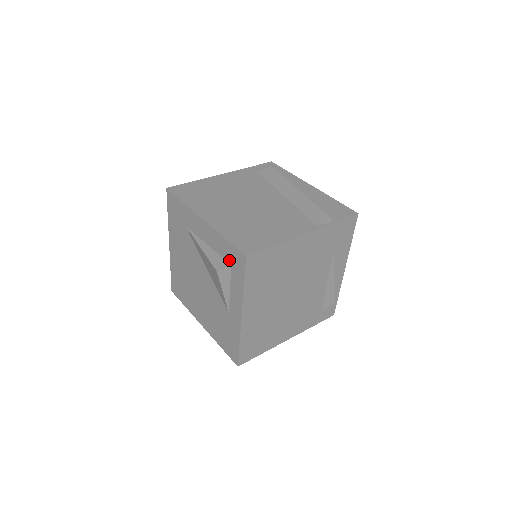
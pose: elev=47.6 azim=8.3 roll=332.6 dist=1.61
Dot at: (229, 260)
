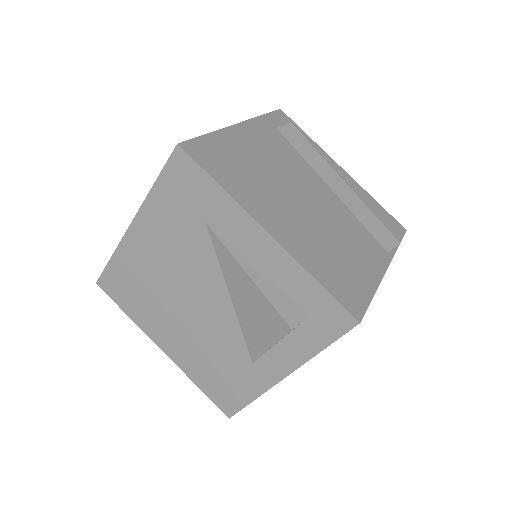
Dot at: (307, 310)
